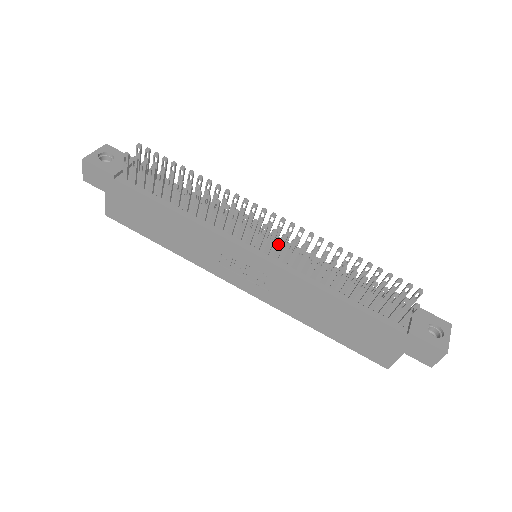
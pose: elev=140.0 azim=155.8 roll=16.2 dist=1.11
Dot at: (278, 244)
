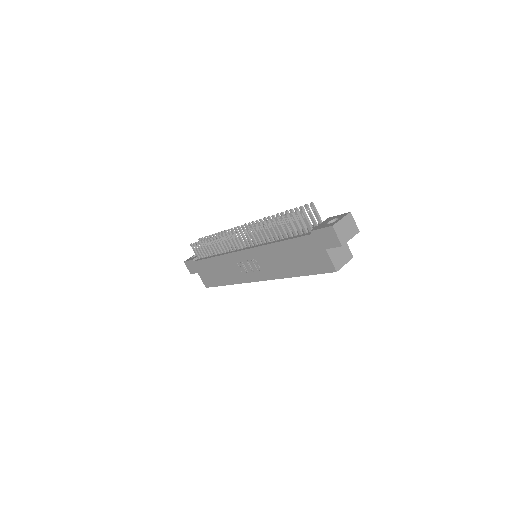
Dot at: occluded
